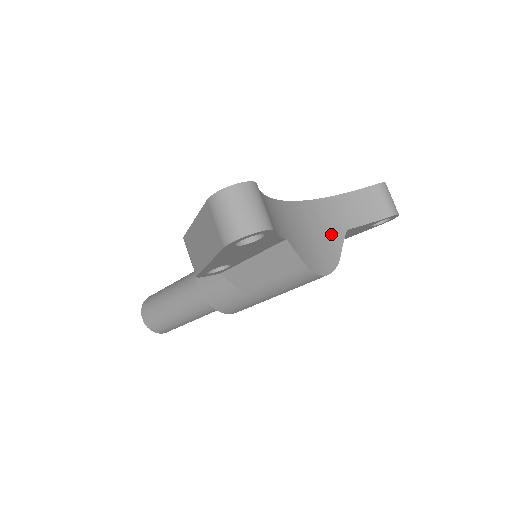
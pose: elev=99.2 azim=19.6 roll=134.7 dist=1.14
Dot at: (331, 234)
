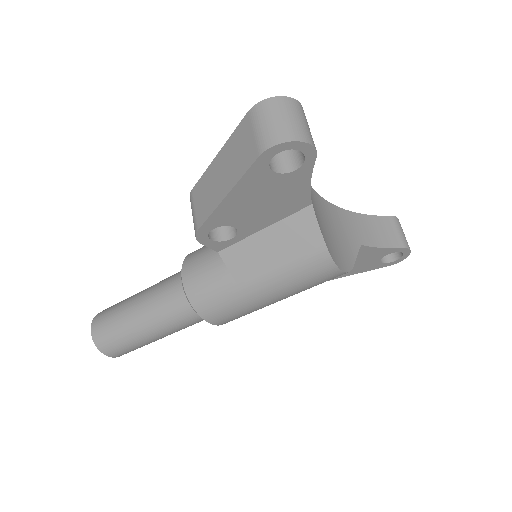
Dot at: (346, 240)
